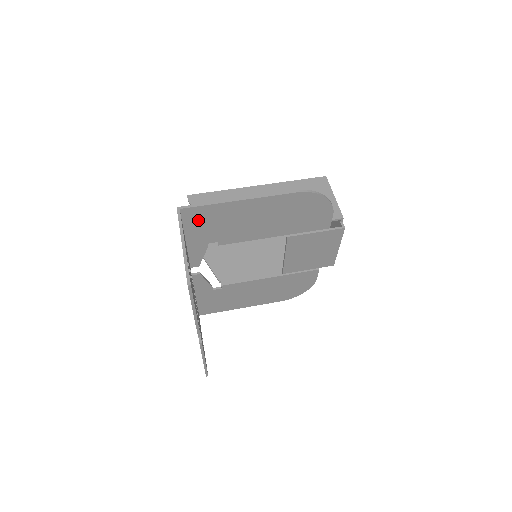
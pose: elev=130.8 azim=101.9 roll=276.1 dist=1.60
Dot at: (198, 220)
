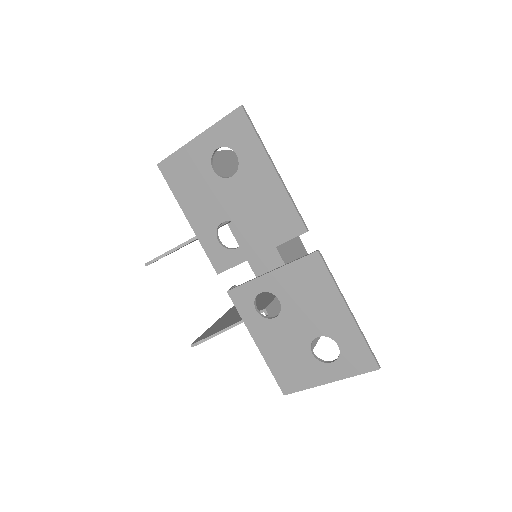
Dot at: occluded
